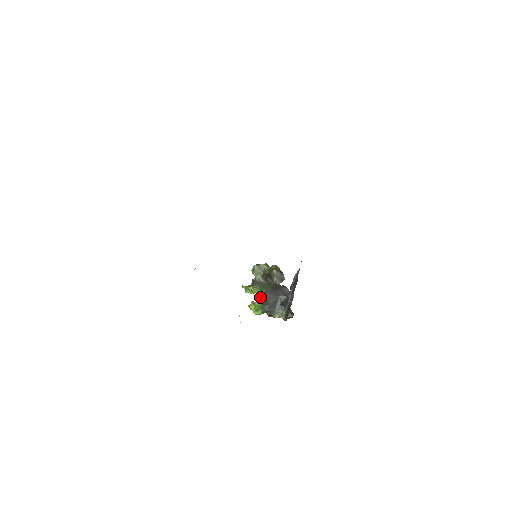
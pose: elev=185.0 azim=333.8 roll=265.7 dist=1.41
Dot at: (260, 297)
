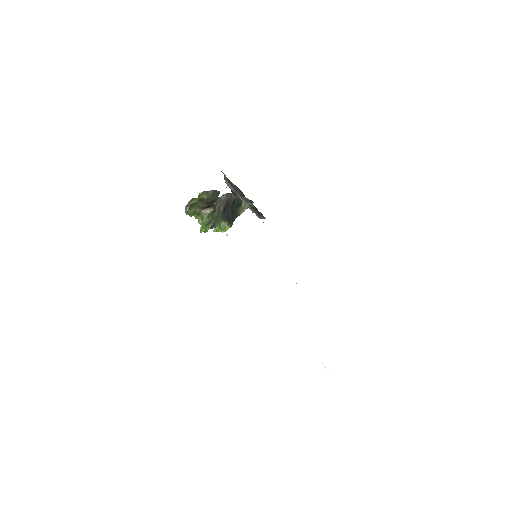
Dot at: (219, 222)
